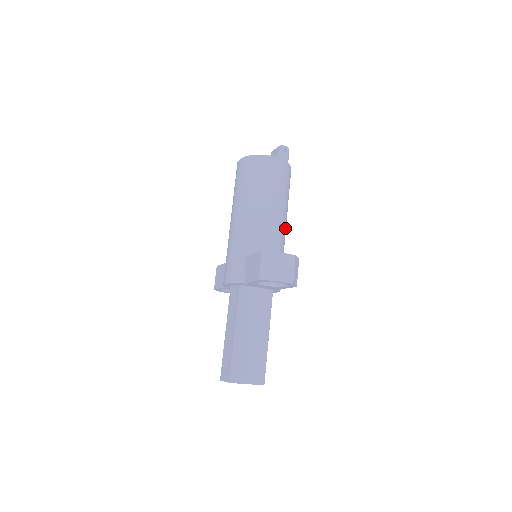
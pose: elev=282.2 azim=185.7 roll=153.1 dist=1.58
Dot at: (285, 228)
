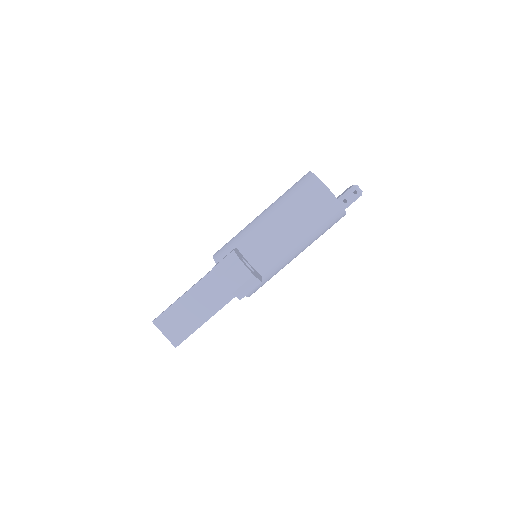
Dot at: (292, 253)
